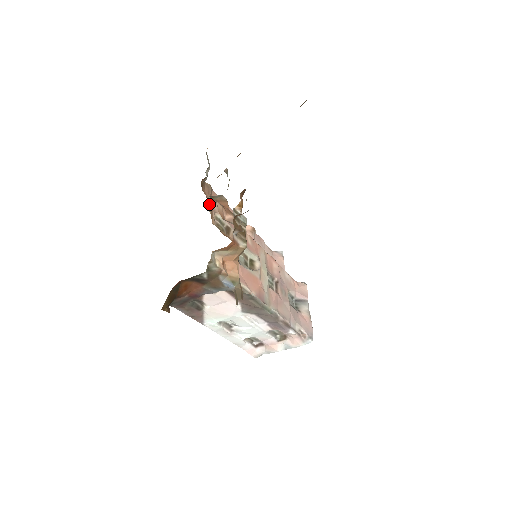
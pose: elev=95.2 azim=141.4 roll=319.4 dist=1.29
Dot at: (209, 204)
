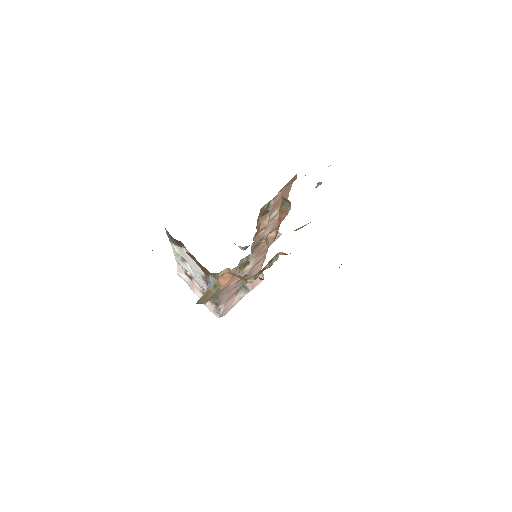
Dot at: occluded
